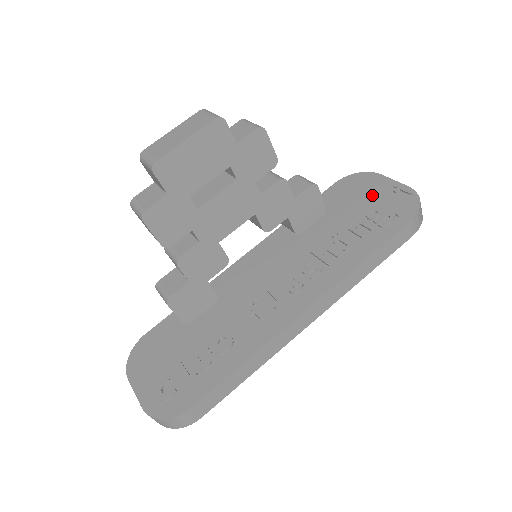
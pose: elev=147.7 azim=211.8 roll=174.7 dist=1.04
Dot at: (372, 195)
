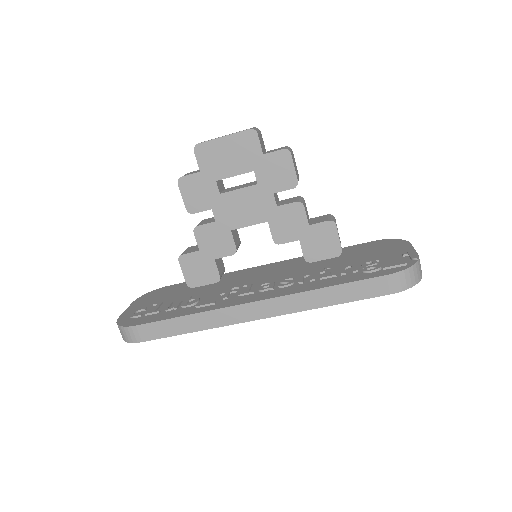
Dot at: (385, 253)
